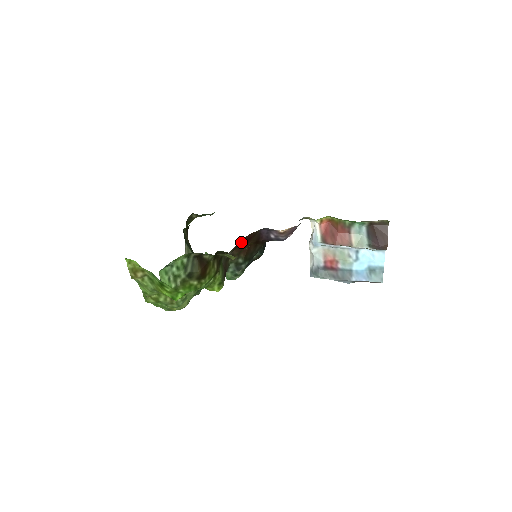
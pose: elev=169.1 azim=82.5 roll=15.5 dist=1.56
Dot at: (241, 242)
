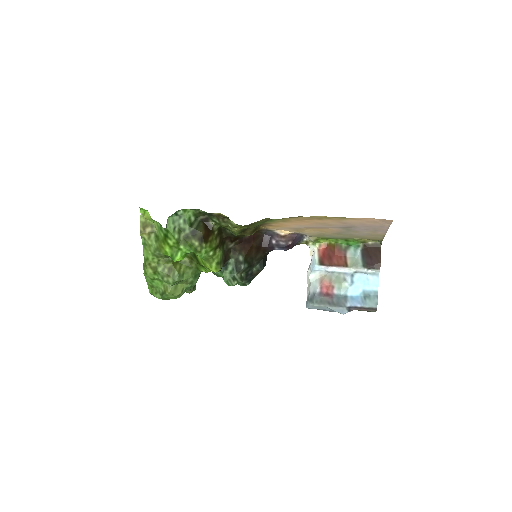
Dot at: (244, 239)
